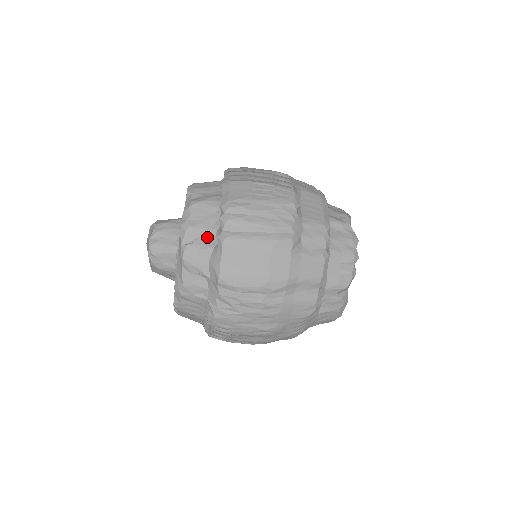
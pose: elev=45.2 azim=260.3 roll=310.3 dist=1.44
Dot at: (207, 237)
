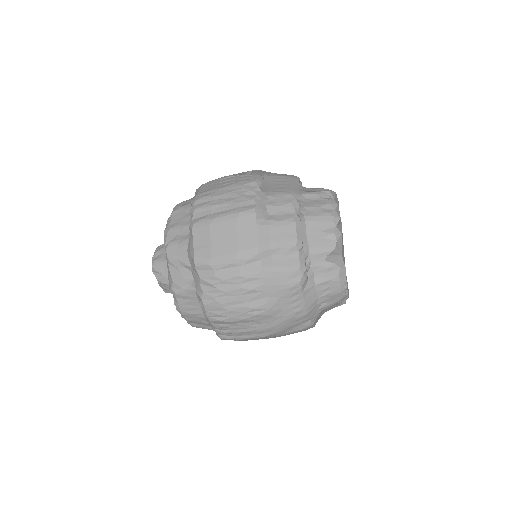
Dot at: (184, 232)
